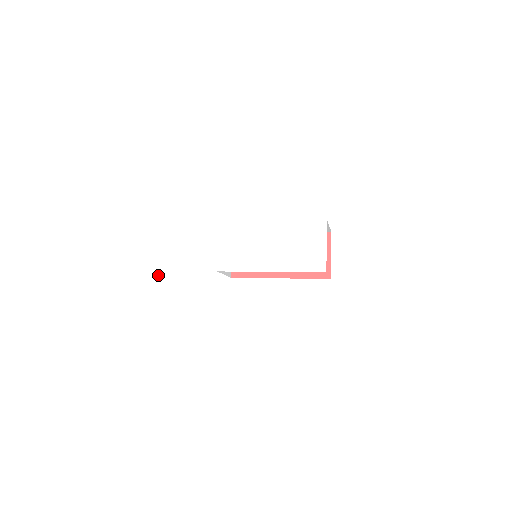
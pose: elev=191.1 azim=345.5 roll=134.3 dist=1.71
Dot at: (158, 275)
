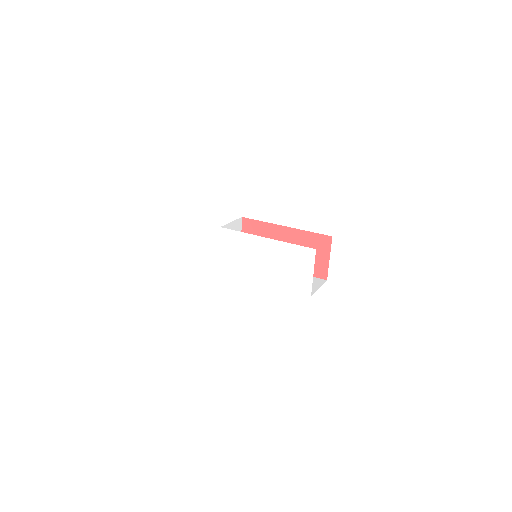
Dot at: (173, 261)
